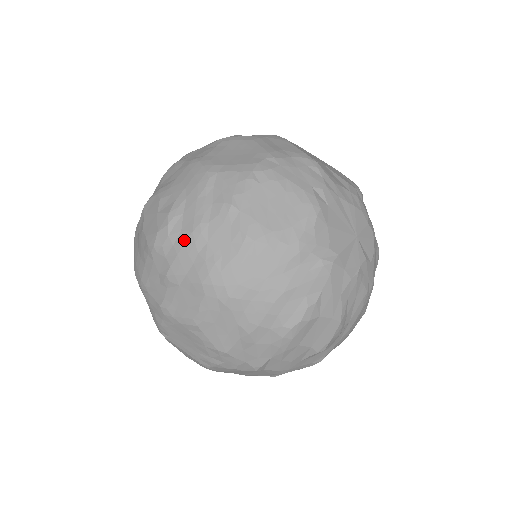
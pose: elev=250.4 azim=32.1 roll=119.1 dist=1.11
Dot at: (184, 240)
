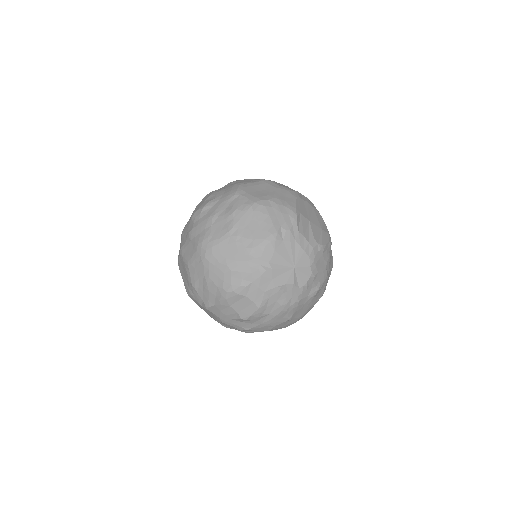
Dot at: (204, 219)
